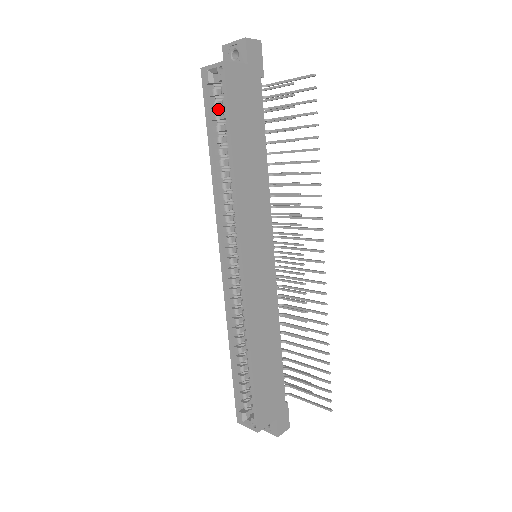
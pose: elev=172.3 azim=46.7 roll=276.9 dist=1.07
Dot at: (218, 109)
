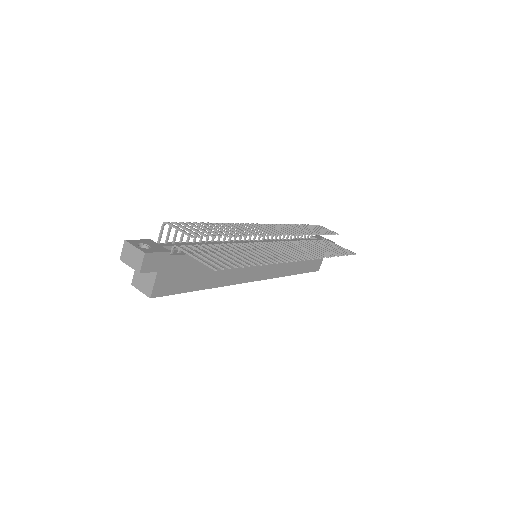
Dot at: occluded
